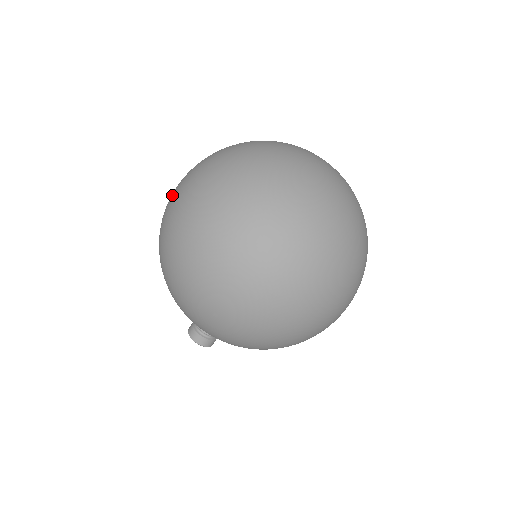
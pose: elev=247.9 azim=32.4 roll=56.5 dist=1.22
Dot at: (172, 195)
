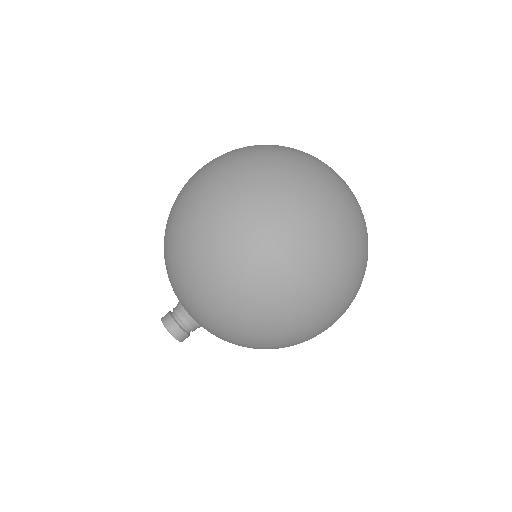
Dot at: occluded
